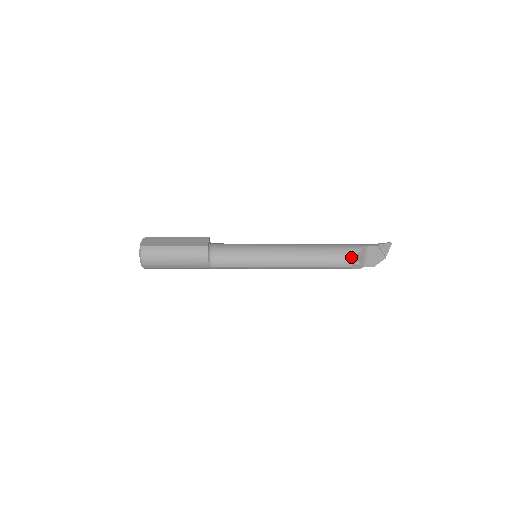
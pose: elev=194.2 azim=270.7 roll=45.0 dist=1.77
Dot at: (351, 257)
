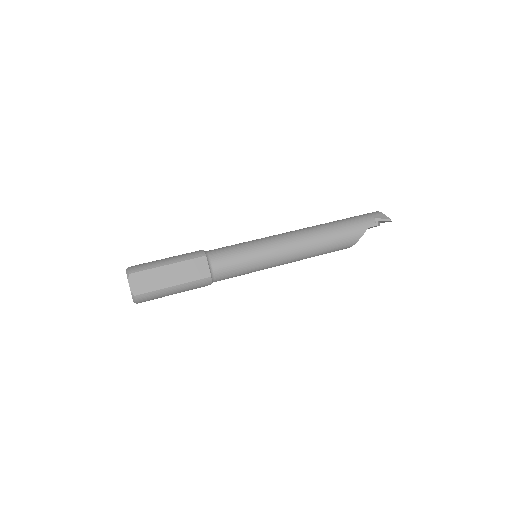
Dot at: (352, 244)
